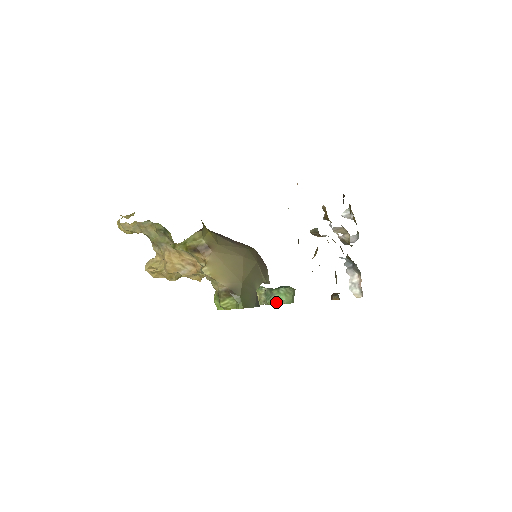
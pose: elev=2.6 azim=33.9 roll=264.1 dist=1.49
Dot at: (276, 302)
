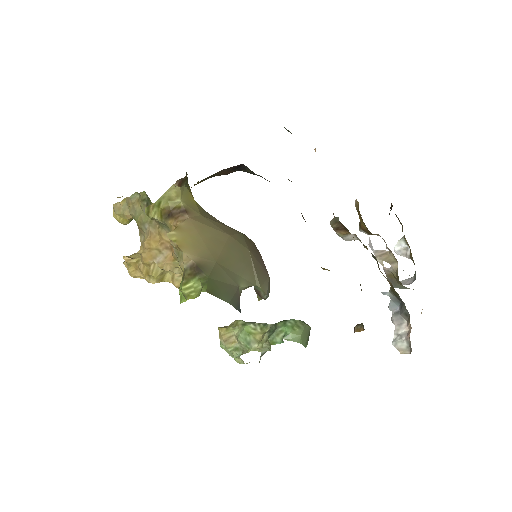
Dot at: (279, 339)
